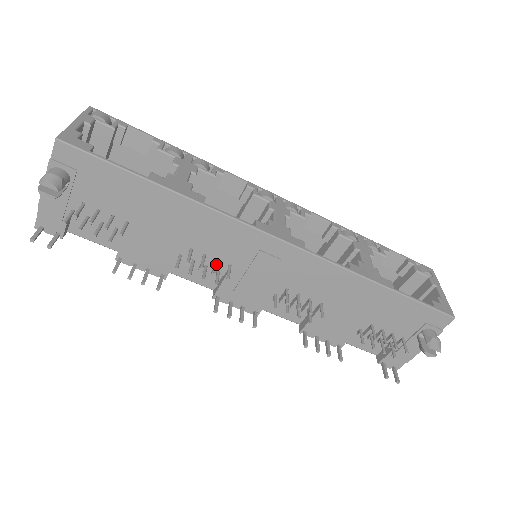
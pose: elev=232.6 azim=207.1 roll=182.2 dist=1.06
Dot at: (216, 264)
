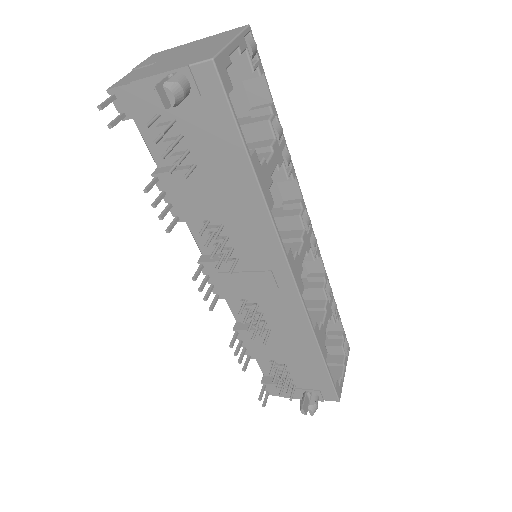
Dot at: (231, 253)
